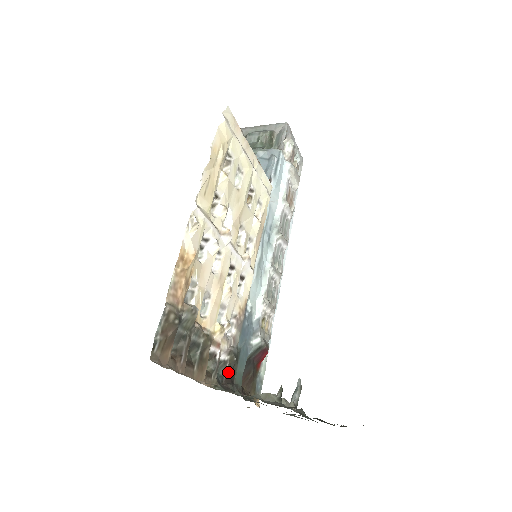
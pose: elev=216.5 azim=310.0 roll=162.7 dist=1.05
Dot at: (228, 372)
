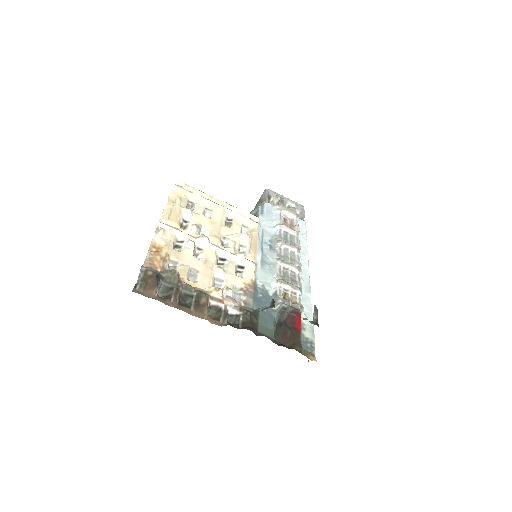
Dot at: (246, 323)
